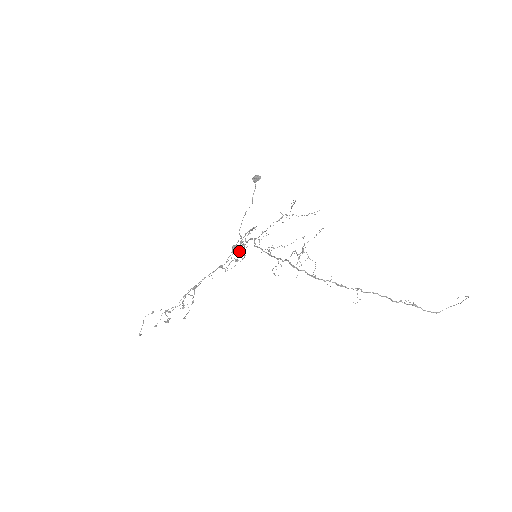
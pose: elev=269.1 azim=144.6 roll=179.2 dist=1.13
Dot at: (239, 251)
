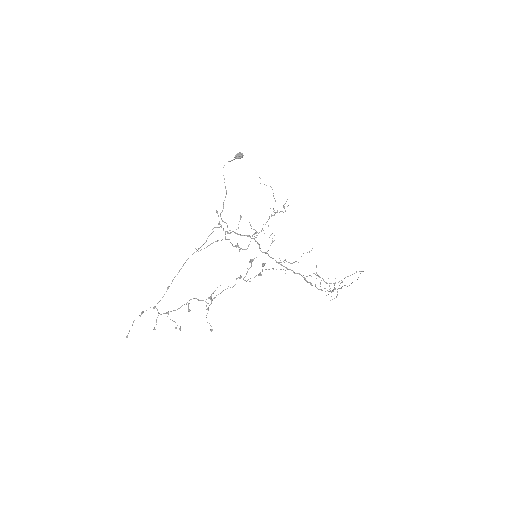
Dot at: occluded
